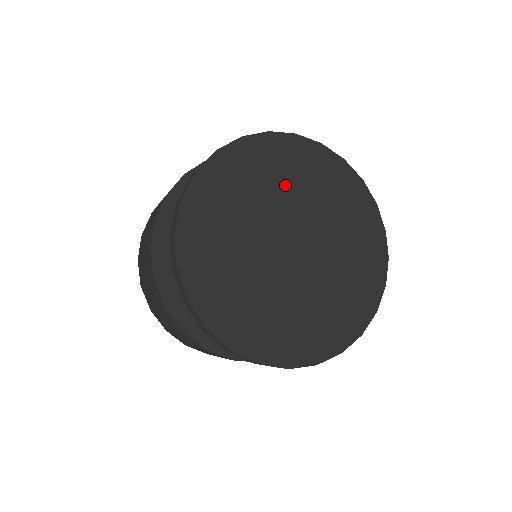
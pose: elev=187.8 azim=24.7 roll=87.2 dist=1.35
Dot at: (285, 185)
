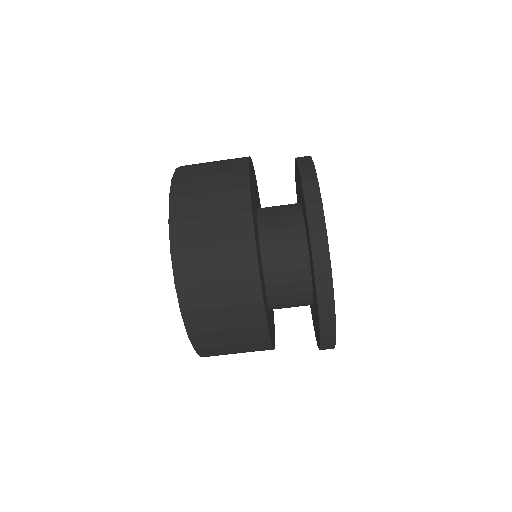
Dot at: occluded
